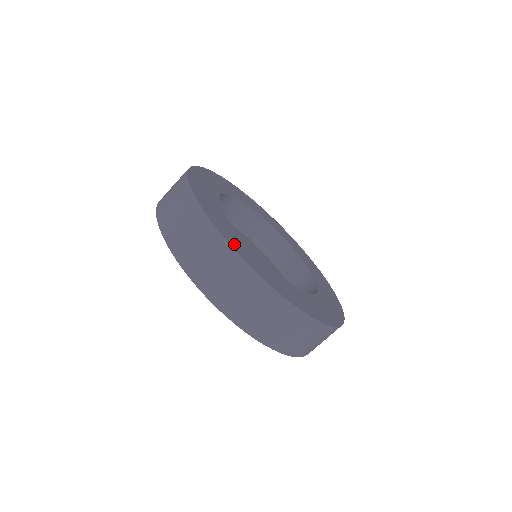
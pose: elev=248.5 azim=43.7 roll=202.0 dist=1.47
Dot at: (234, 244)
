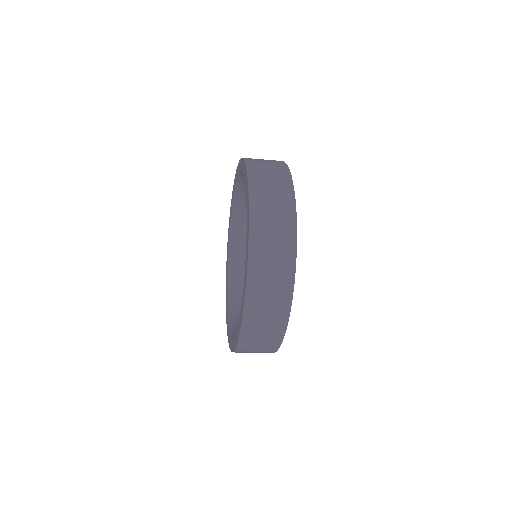
Dot at: occluded
